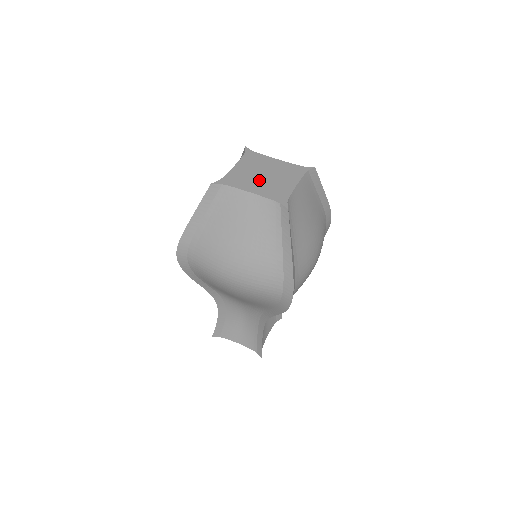
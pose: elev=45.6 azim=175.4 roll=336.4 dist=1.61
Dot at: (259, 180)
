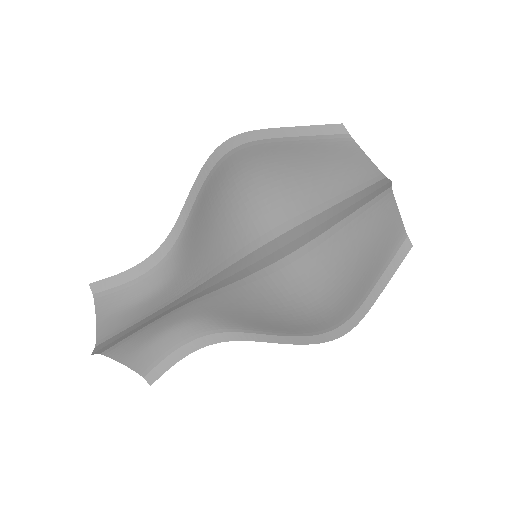
Dot at: occluded
